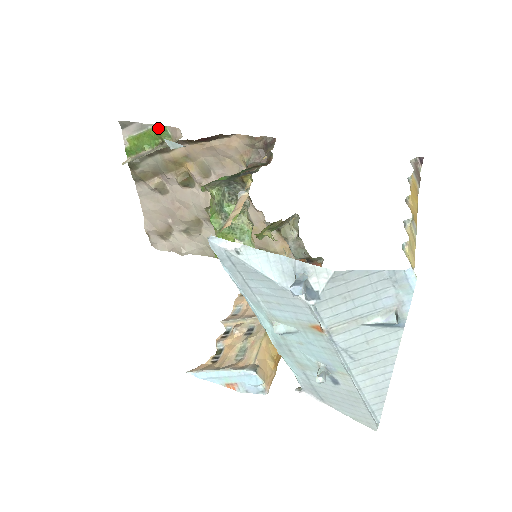
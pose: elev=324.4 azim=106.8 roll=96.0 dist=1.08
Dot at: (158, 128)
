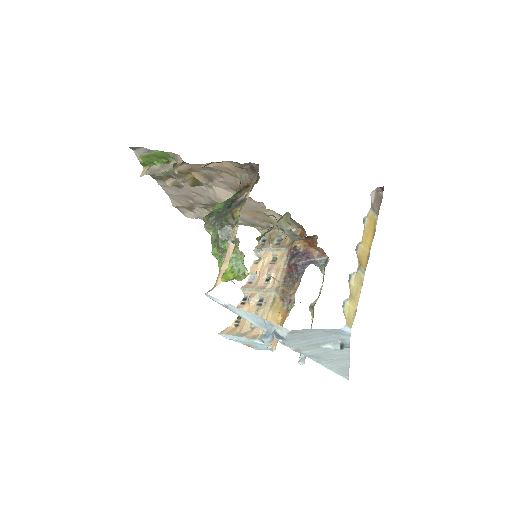
Dot at: (161, 152)
